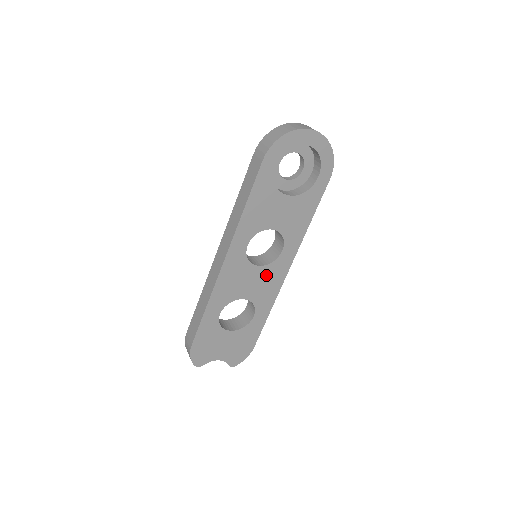
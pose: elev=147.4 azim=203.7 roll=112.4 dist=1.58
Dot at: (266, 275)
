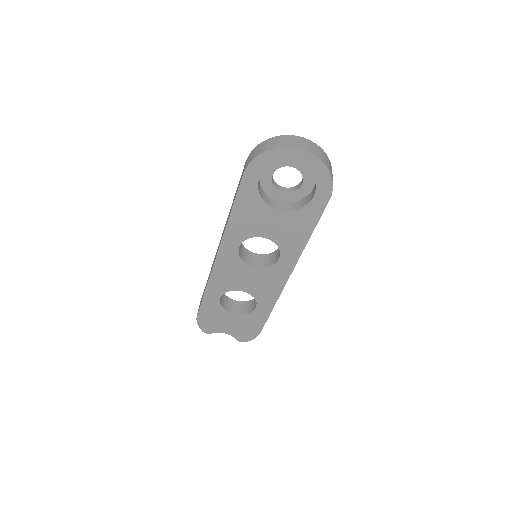
Dot at: (264, 276)
